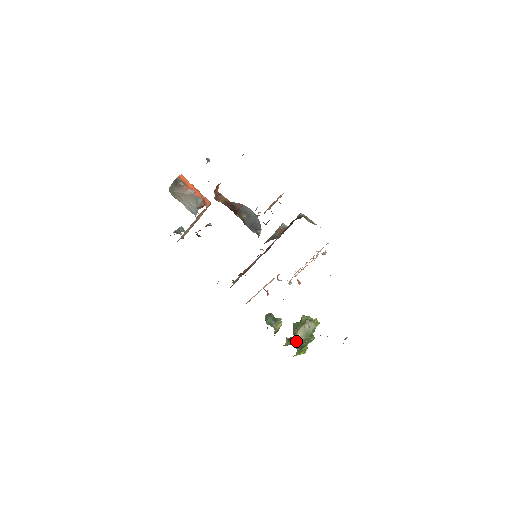
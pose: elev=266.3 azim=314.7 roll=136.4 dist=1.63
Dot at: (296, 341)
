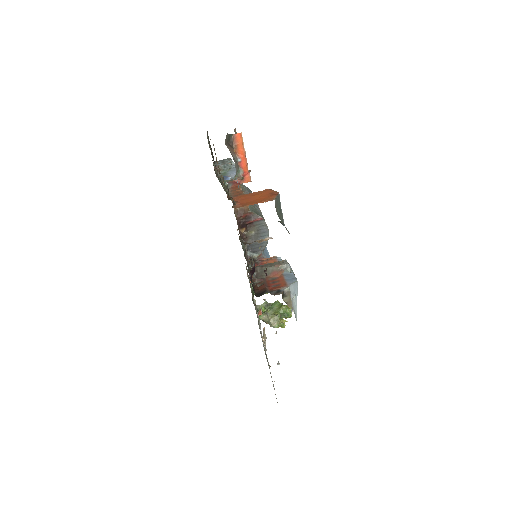
Dot at: (259, 318)
